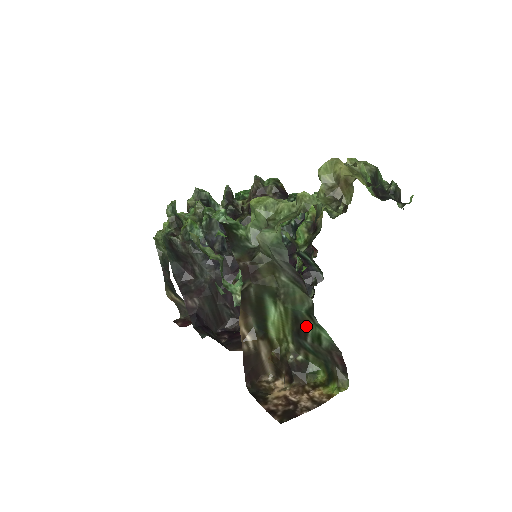
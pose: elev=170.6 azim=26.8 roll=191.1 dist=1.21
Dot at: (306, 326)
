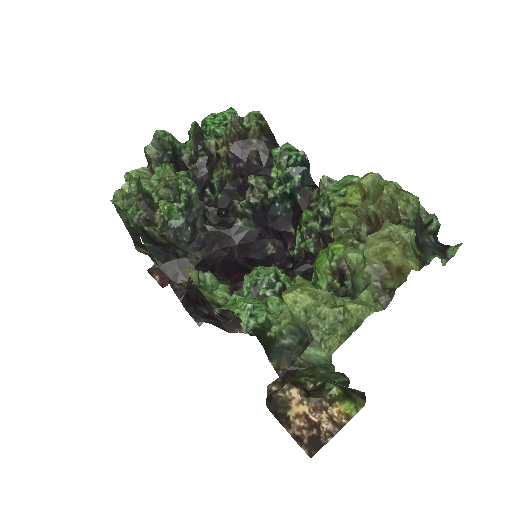
Dot at: occluded
